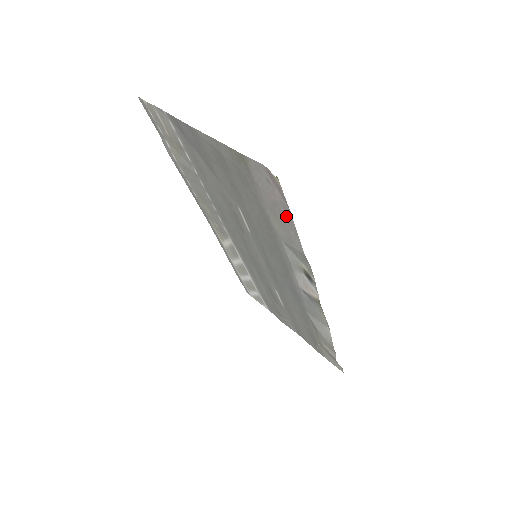
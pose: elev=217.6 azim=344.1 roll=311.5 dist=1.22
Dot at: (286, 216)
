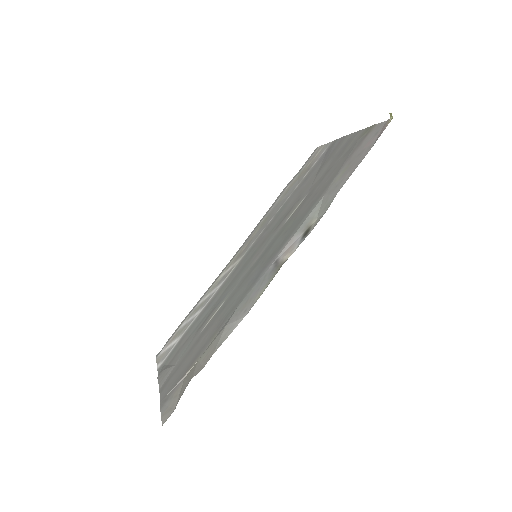
Dot at: (361, 158)
